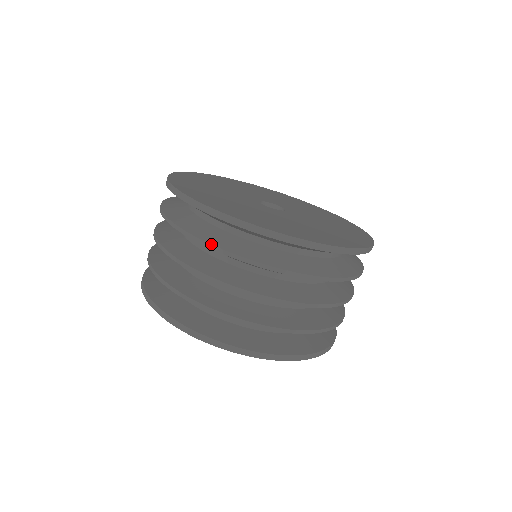
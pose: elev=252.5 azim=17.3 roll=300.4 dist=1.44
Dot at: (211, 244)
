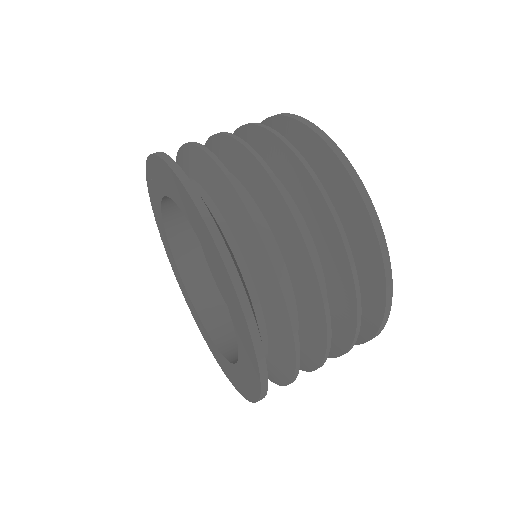
Dot at: (258, 123)
